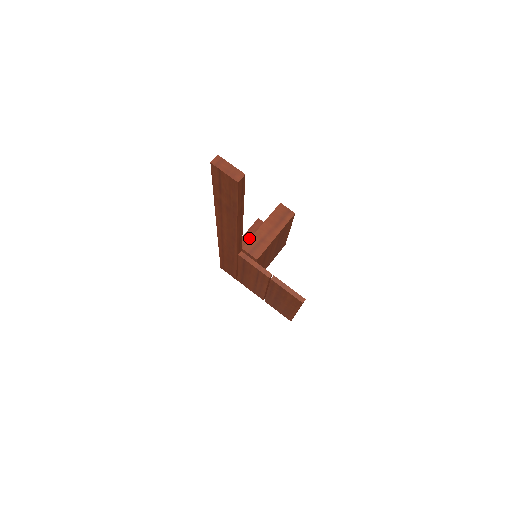
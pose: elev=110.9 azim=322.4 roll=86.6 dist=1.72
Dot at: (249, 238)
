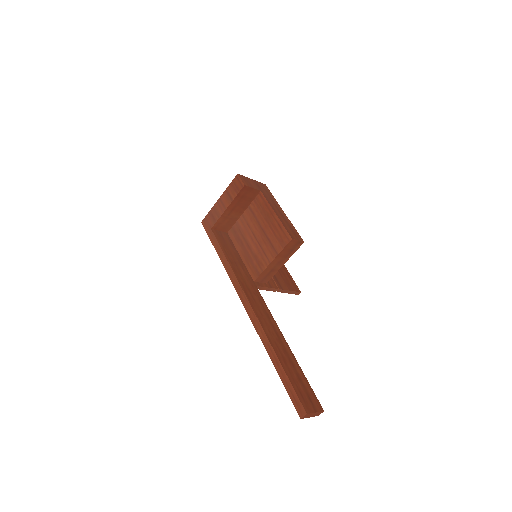
Dot at: (235, 206)
